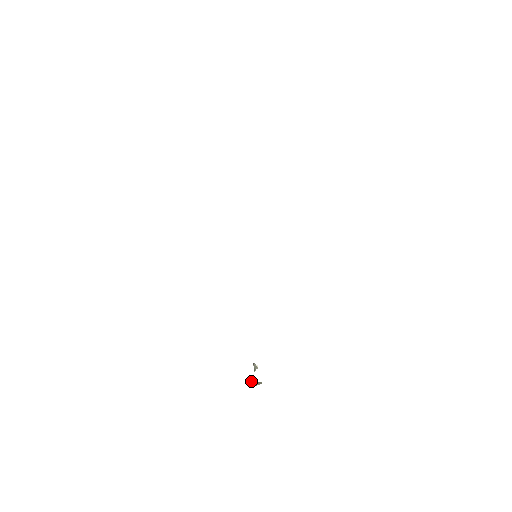
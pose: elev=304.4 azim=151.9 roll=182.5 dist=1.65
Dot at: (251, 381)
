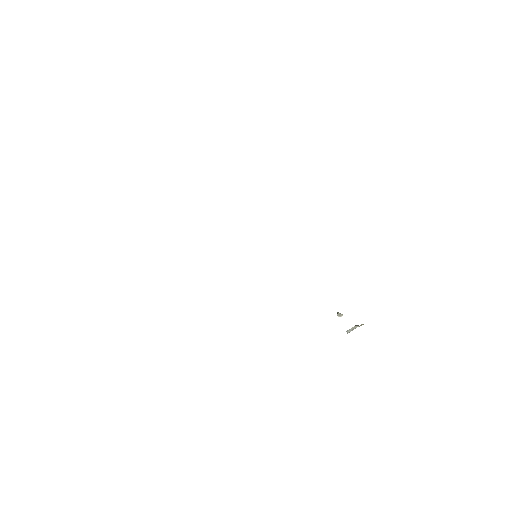
Dot at: occluded
